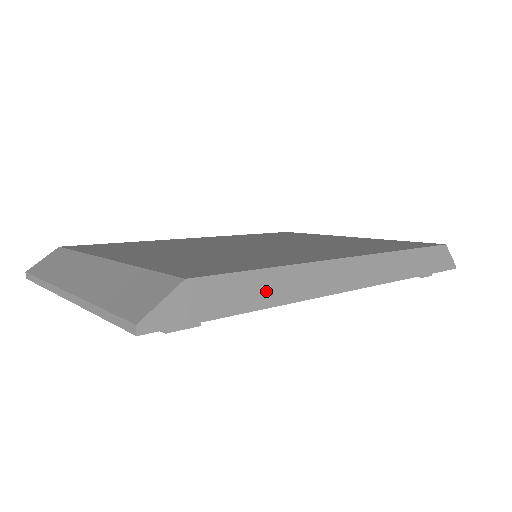
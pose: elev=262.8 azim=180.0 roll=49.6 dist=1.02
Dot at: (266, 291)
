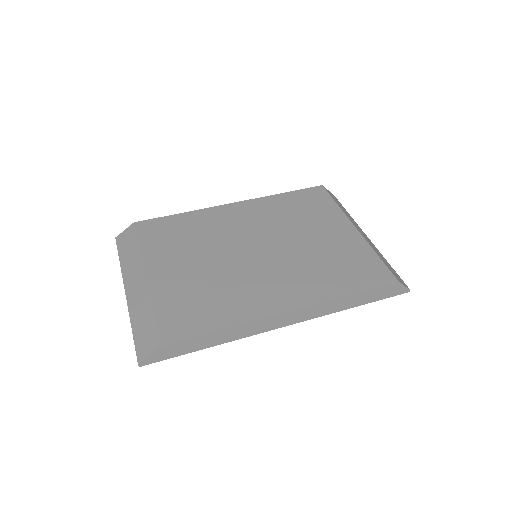
Dot at: (217, 339)
